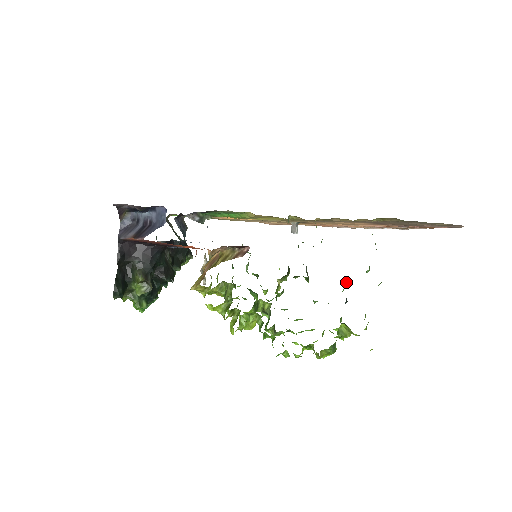
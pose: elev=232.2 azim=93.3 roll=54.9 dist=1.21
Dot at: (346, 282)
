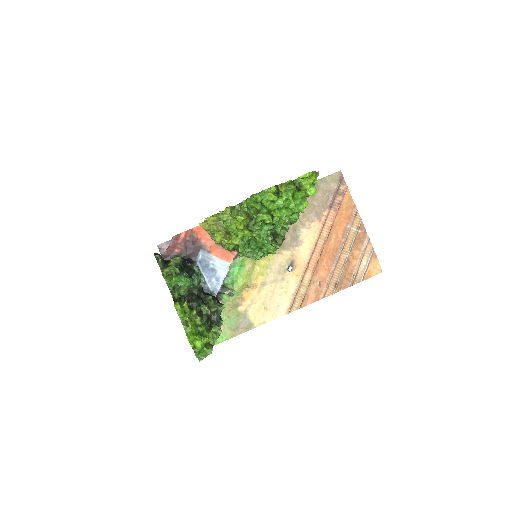
Dot at: occluded
